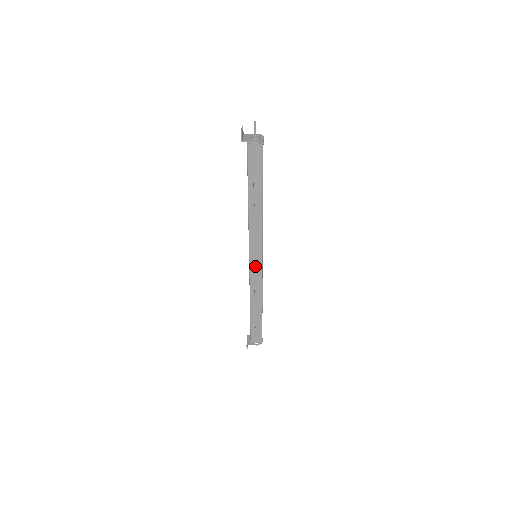
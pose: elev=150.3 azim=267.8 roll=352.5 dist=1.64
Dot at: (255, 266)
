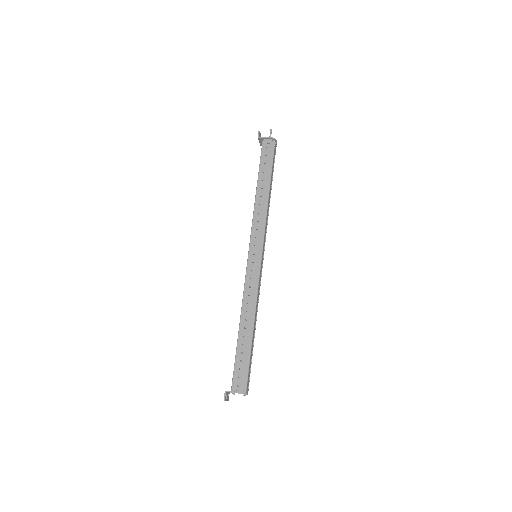
Dot at: (253, 265)
